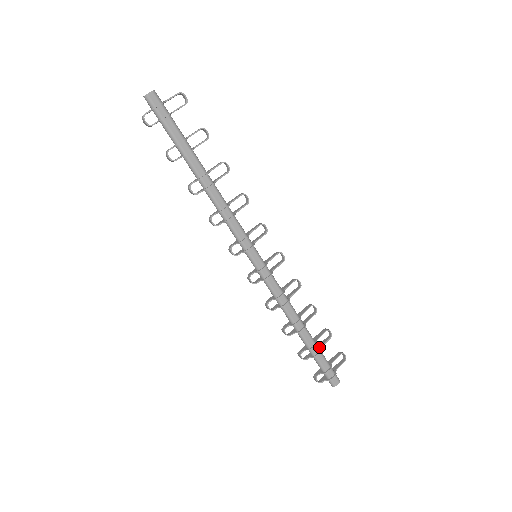
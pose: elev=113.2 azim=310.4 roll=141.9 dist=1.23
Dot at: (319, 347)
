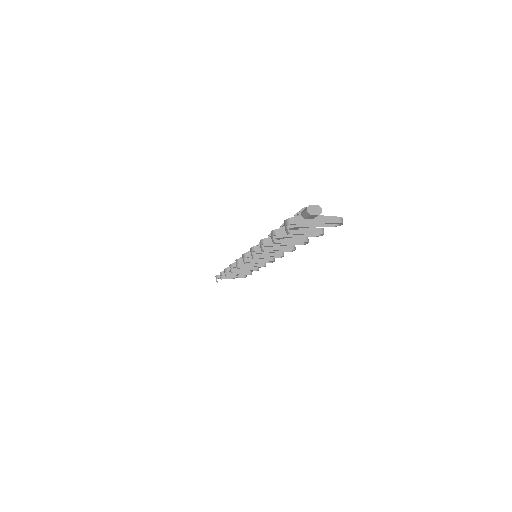
Dot at: (300, 229)
